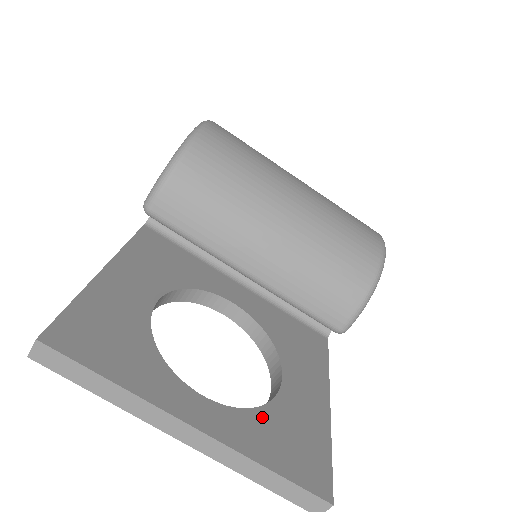
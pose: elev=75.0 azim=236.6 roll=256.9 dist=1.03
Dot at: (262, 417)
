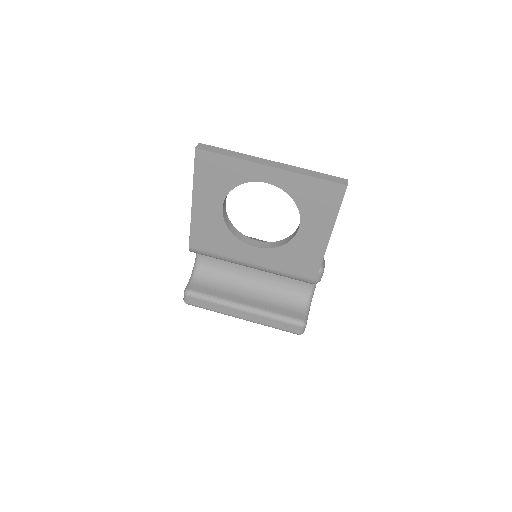
Dot at: occluded
